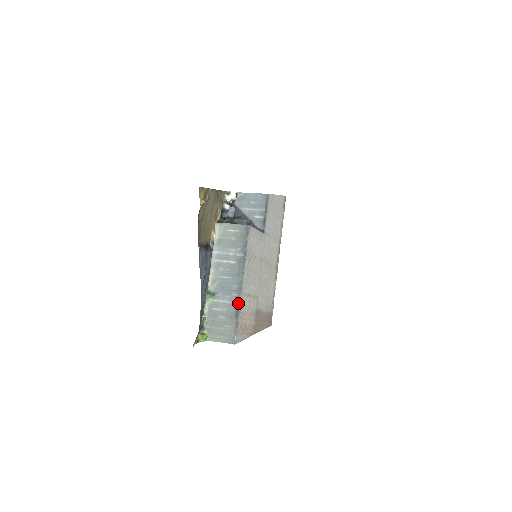
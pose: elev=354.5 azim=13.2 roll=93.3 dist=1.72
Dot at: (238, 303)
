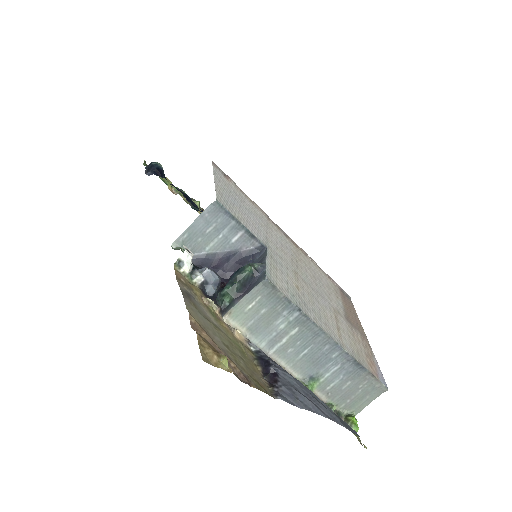
Dot at: (350, 358)
